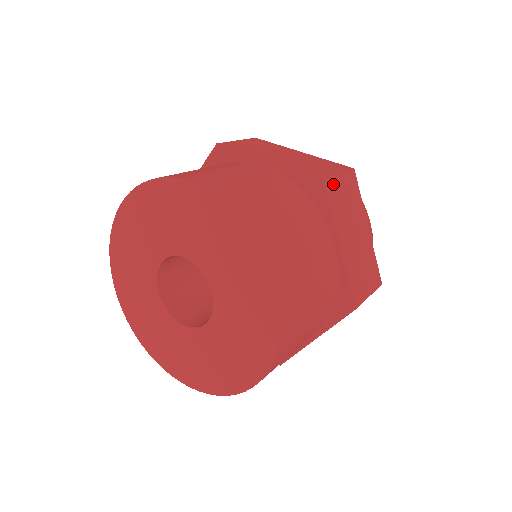
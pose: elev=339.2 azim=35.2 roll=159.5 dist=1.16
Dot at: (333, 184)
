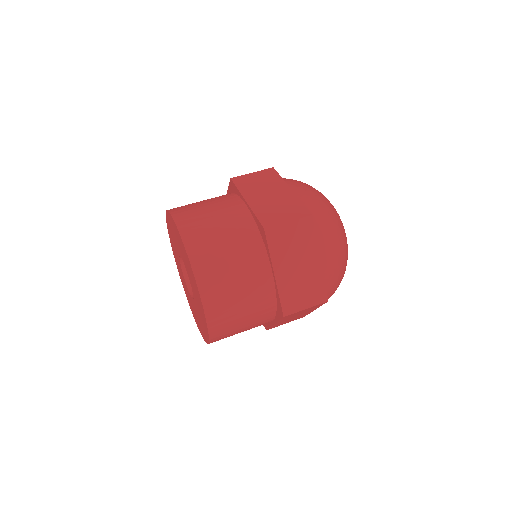
Dot at: (293, 314)
